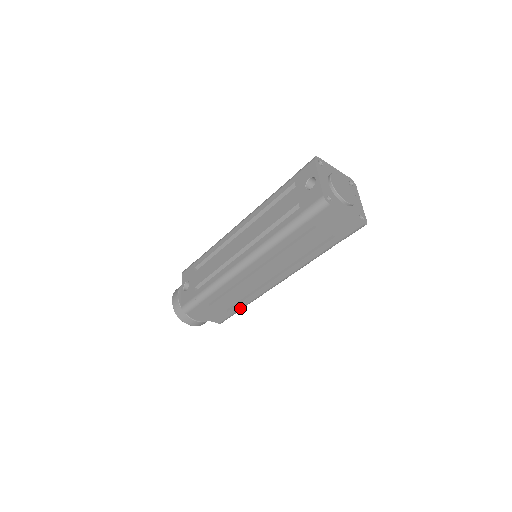
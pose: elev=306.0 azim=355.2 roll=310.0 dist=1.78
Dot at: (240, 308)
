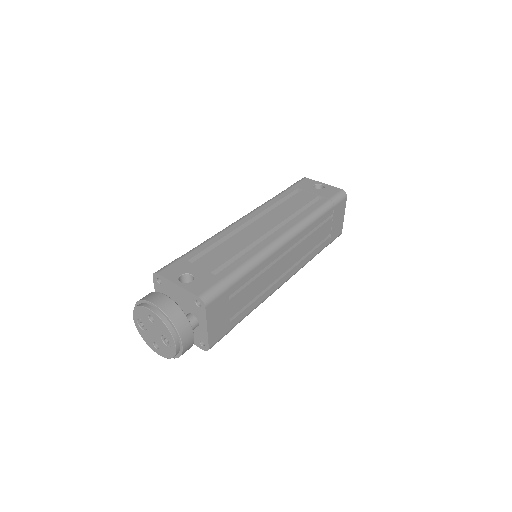
Dot at: (241, 319)
